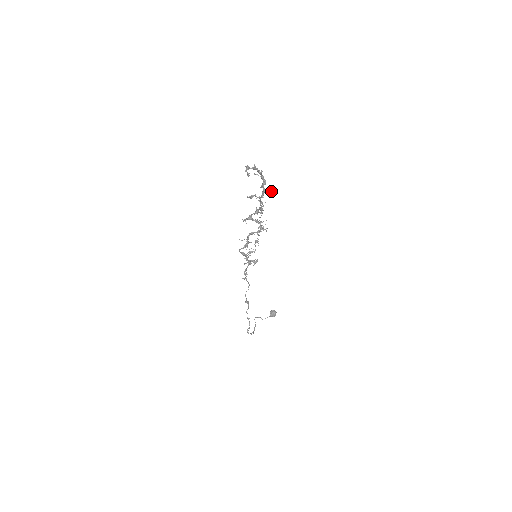
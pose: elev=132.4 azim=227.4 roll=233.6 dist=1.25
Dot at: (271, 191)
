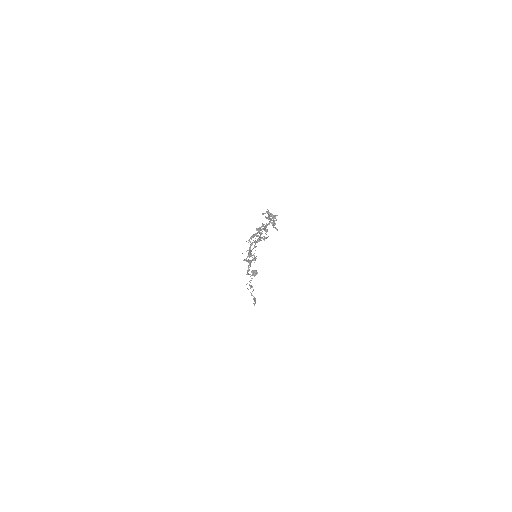
Dot at: occluded
